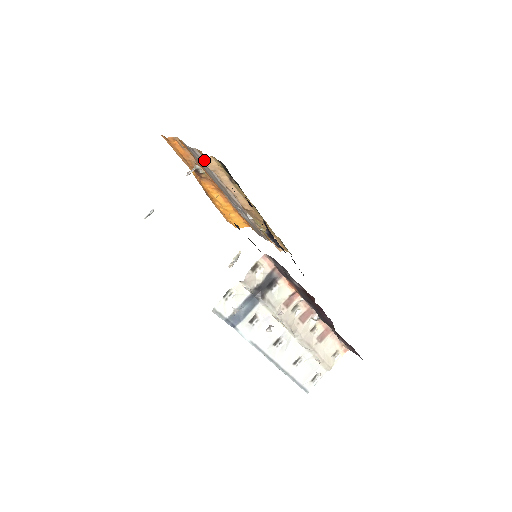
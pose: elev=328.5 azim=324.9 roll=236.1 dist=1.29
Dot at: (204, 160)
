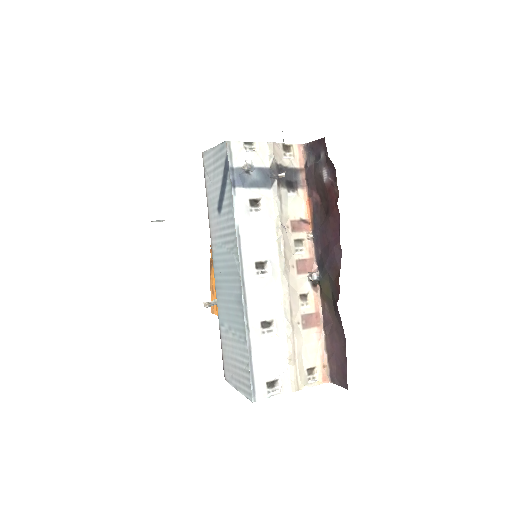
Dot at: occluded
